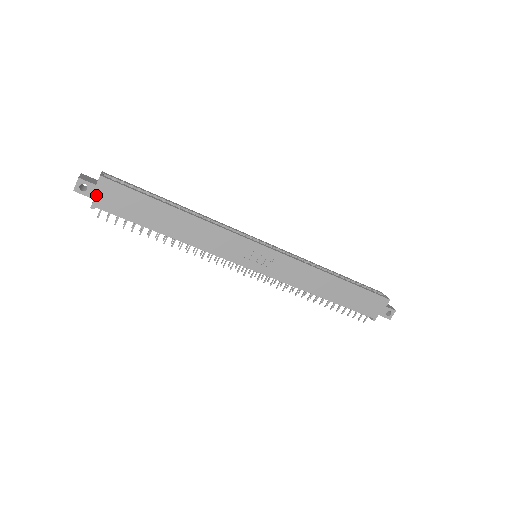
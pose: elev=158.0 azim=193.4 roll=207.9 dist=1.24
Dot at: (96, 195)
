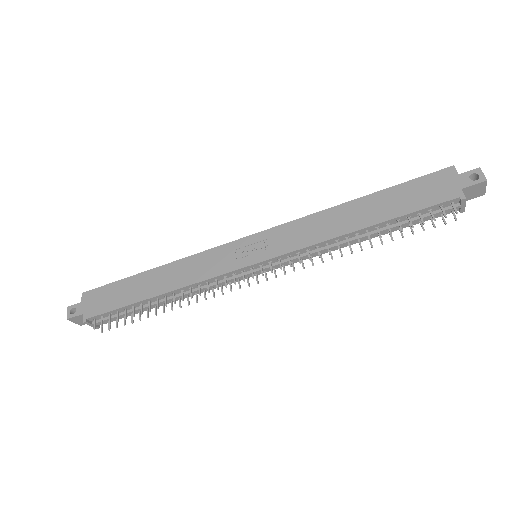
Dot at: (84, 310)
